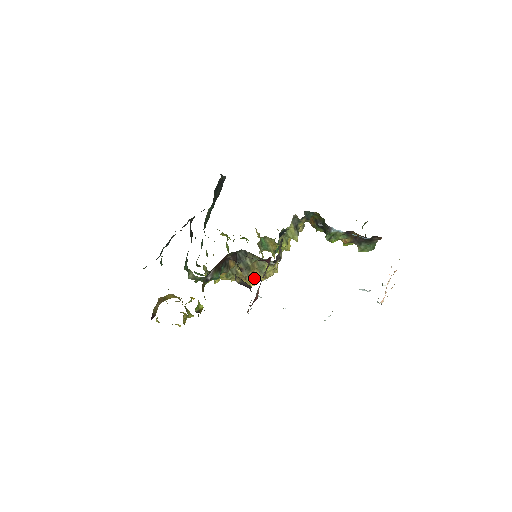
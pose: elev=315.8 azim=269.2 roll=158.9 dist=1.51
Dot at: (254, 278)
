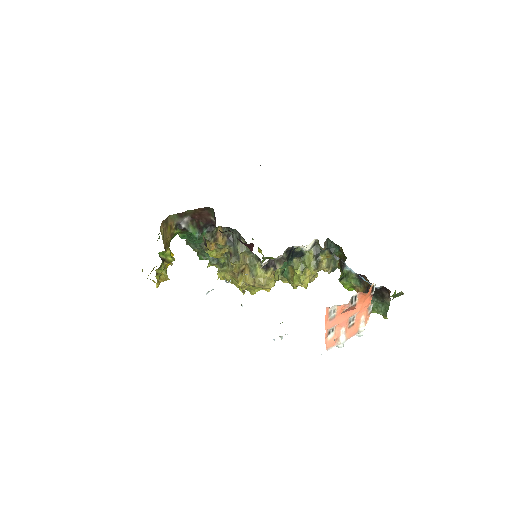
Dot at: (244, 277)
